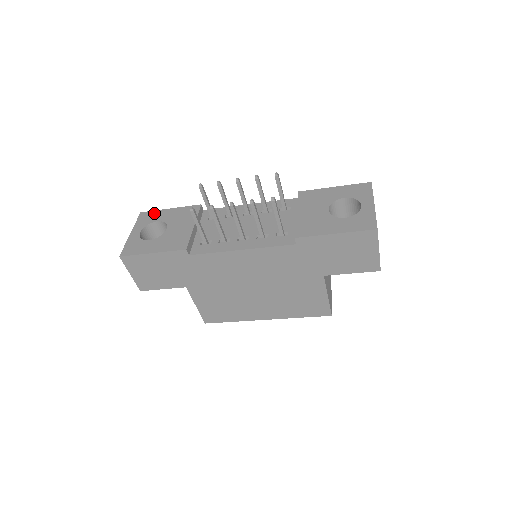
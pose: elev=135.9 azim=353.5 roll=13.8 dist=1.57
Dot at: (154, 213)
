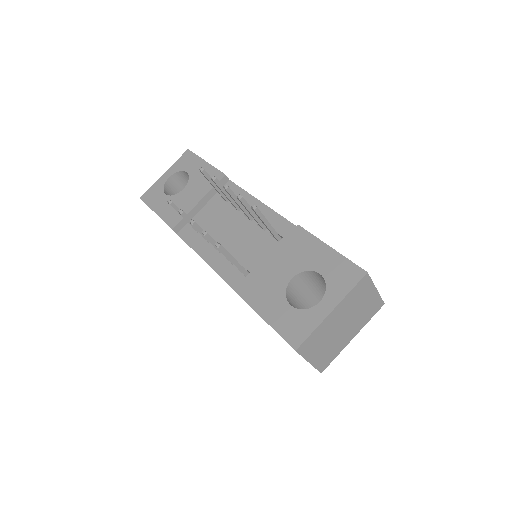
Dot at: (193, 158)
